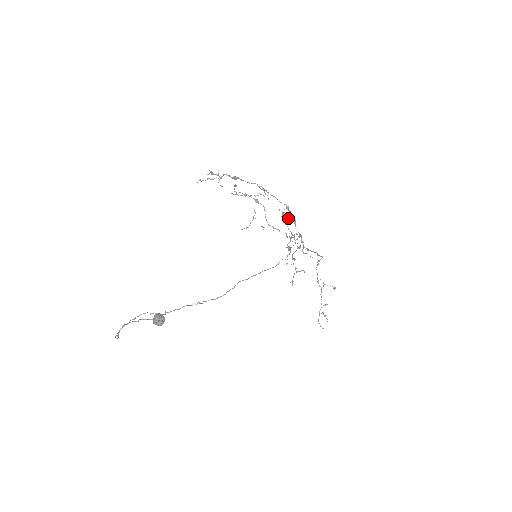
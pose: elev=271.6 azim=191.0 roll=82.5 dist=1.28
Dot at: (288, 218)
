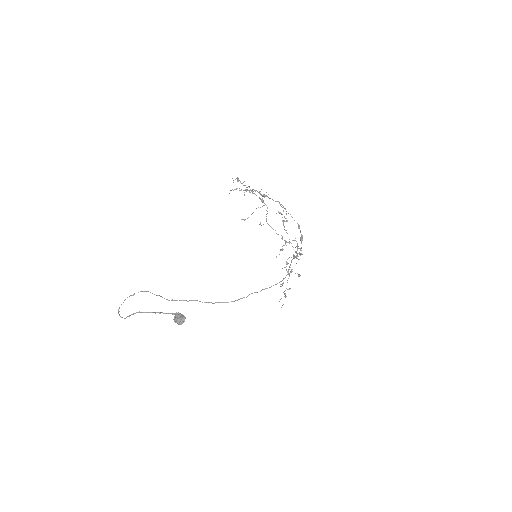
Dot at: (286, 221)
